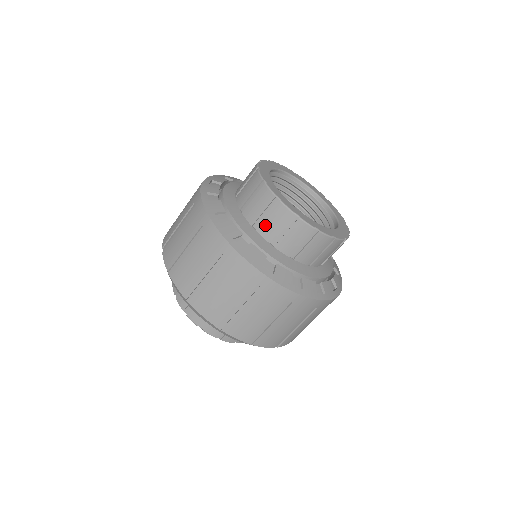
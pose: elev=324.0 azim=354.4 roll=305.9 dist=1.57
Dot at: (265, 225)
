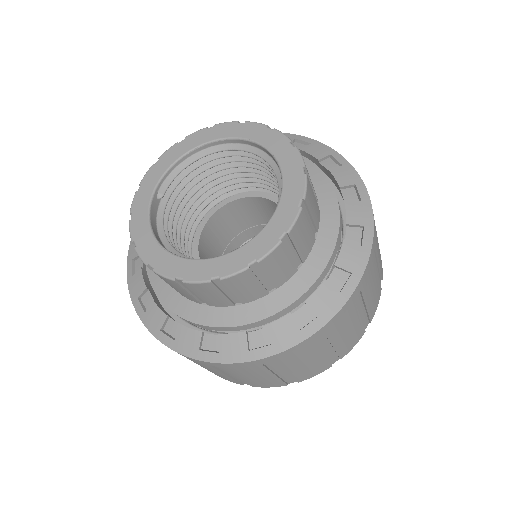
Dot at: occluded
